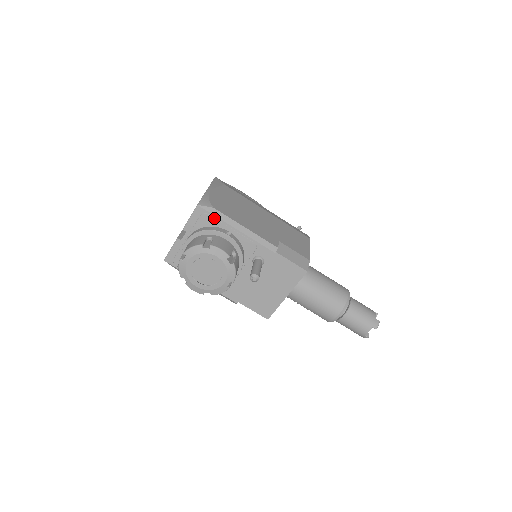
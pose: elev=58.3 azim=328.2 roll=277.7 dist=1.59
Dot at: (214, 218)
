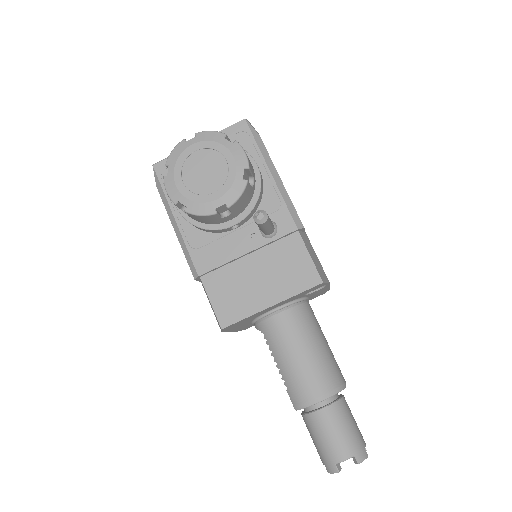
Dot at: (253, 144)
